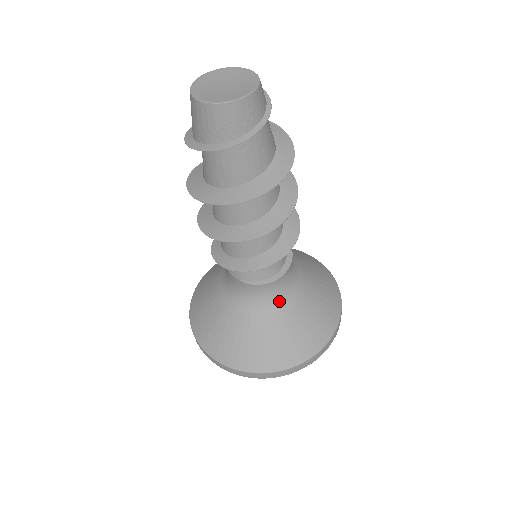
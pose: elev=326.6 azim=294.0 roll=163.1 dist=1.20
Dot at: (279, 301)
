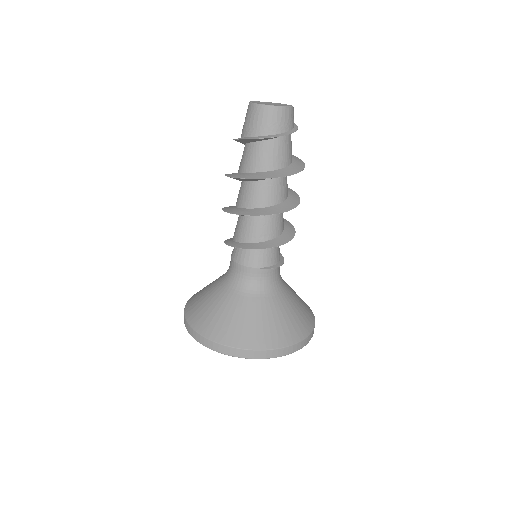
Dot at: (281, 288)
